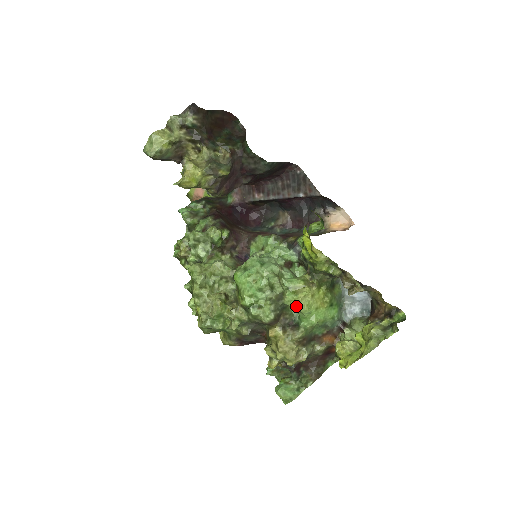
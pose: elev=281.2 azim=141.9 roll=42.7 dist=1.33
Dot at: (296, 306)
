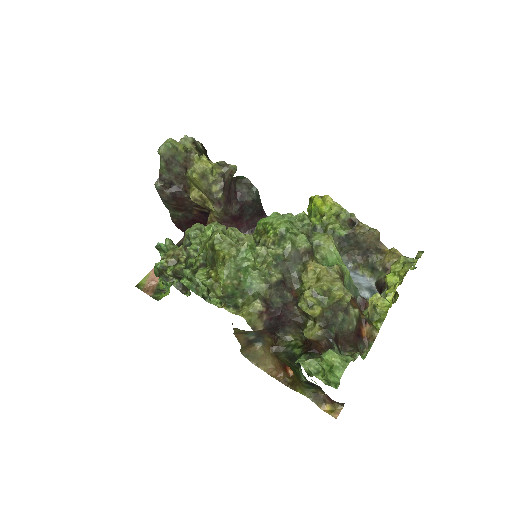
Dot at: (328, 238)
